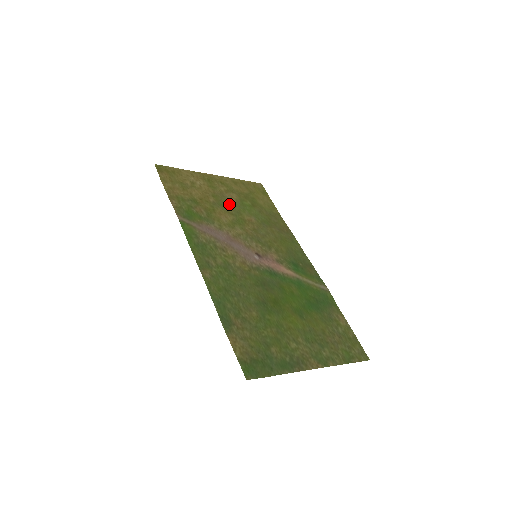
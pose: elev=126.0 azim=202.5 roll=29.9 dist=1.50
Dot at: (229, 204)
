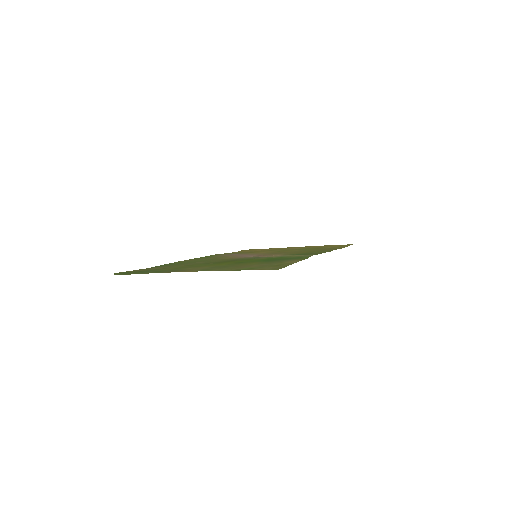
Dot at: occluded
